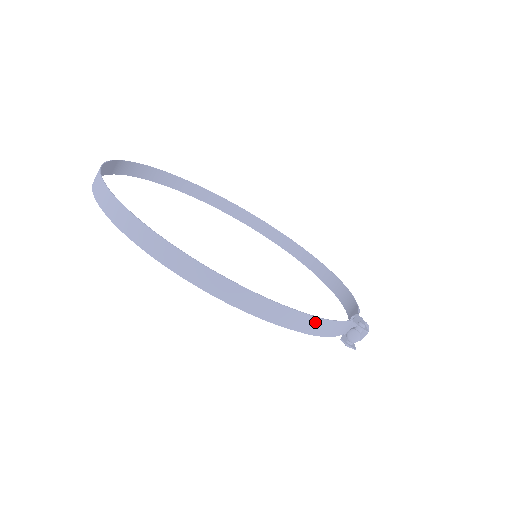
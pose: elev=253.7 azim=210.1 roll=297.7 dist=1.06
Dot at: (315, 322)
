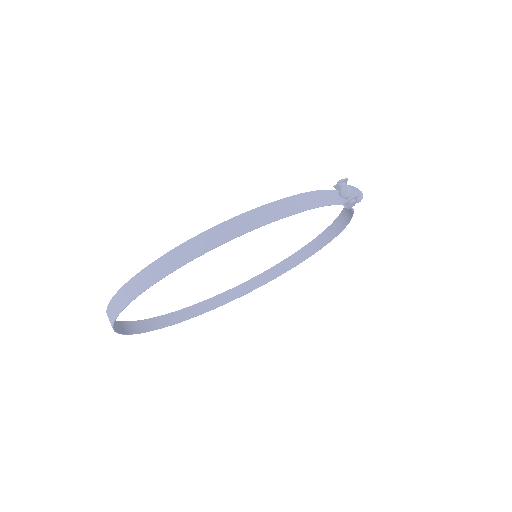
Dot at: (301, 199)
